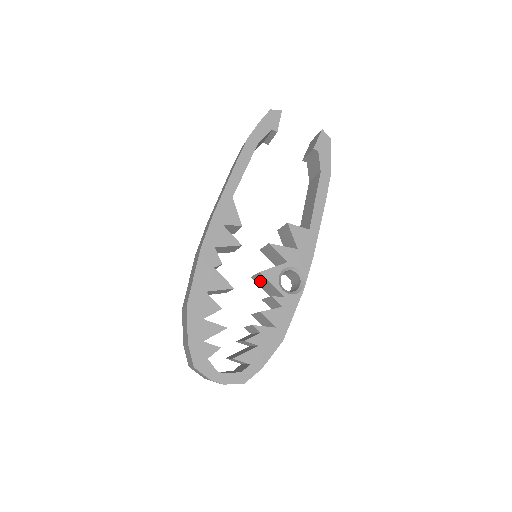
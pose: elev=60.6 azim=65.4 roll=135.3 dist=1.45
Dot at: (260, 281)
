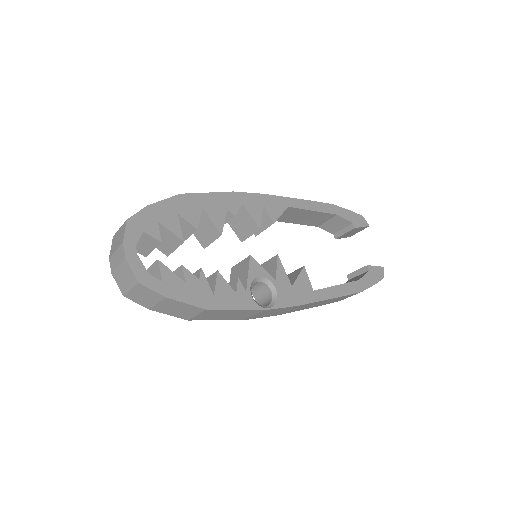
Dot at: (238, 271)
